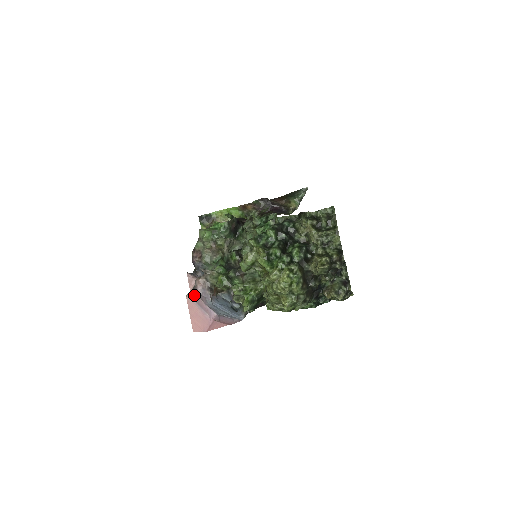
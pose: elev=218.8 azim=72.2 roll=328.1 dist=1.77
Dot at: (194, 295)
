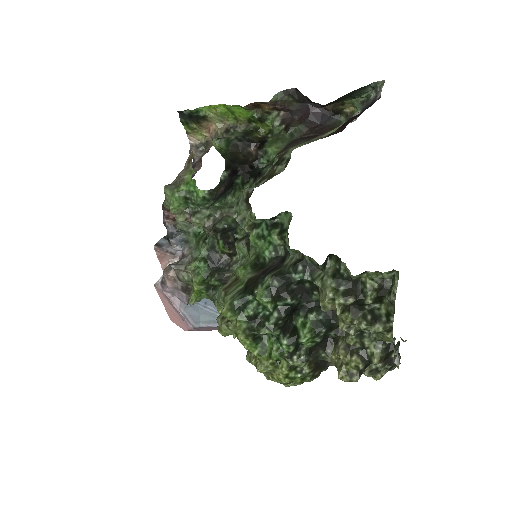
Dot at: (163, 293)
